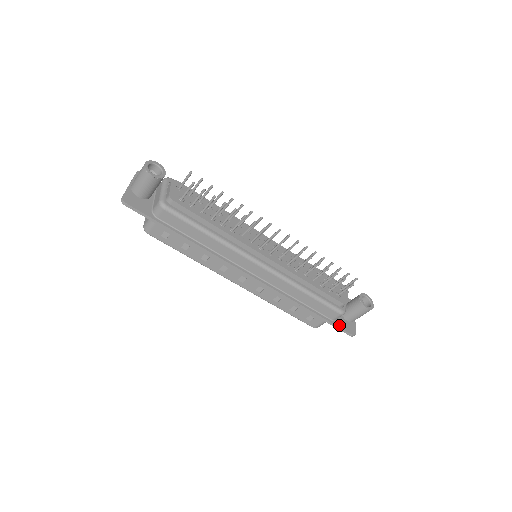
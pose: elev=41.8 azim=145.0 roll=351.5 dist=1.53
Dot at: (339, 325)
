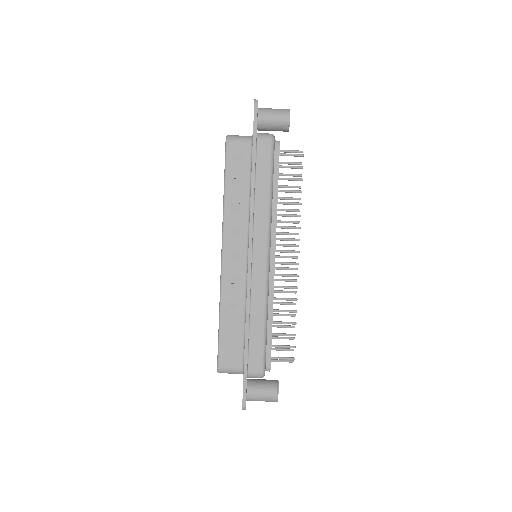
Dot at: occluded
